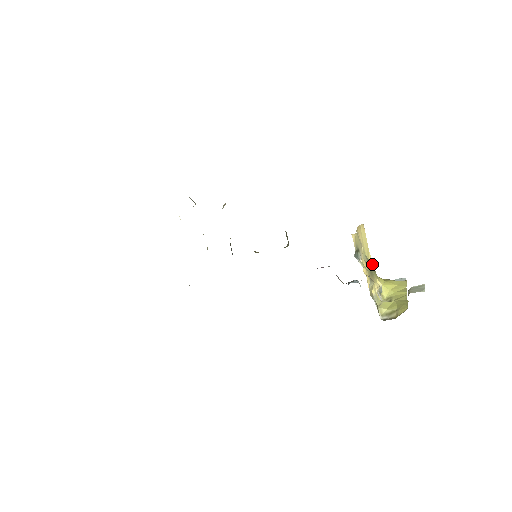
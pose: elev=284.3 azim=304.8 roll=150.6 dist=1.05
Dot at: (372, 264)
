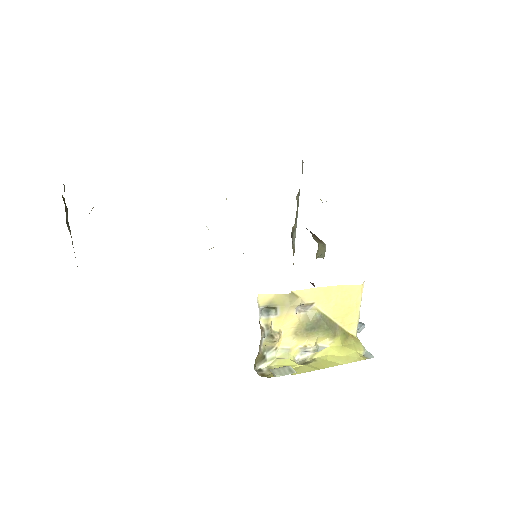
Dot at: (355, 323)
